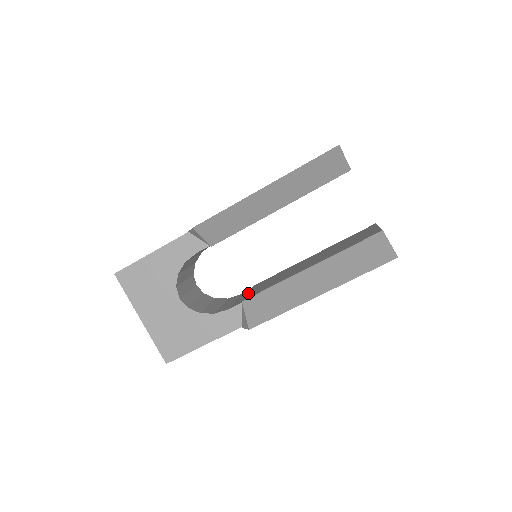
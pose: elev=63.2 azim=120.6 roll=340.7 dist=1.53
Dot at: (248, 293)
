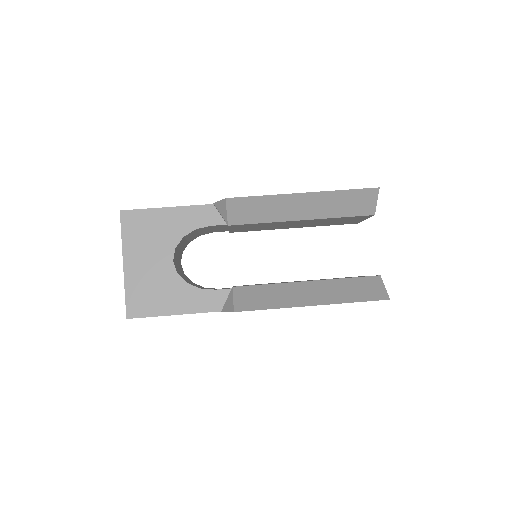
Dot at: occluded
